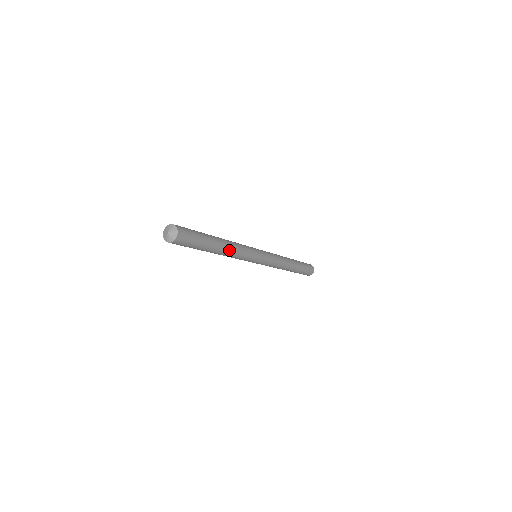
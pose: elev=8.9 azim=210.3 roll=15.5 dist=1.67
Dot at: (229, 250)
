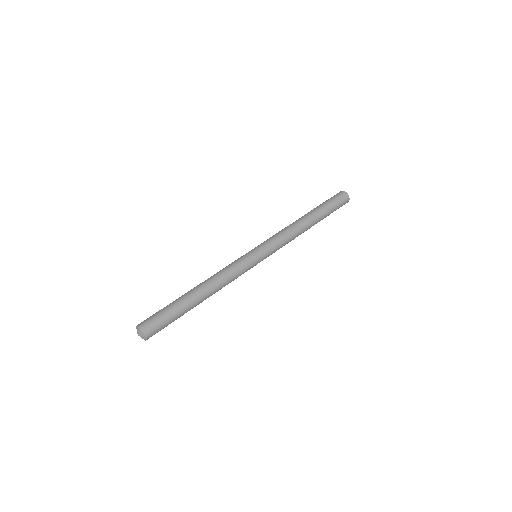
Dot at: (213, 293)
